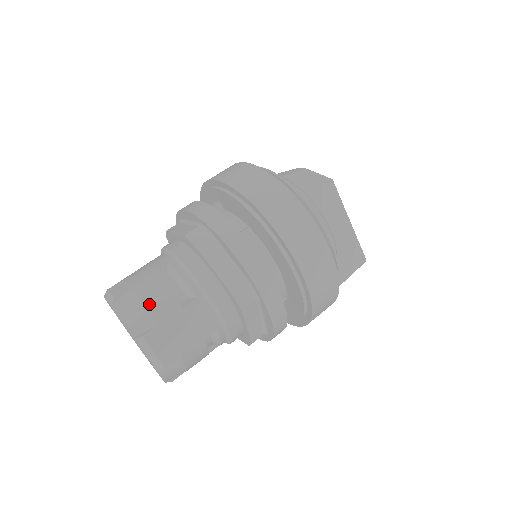
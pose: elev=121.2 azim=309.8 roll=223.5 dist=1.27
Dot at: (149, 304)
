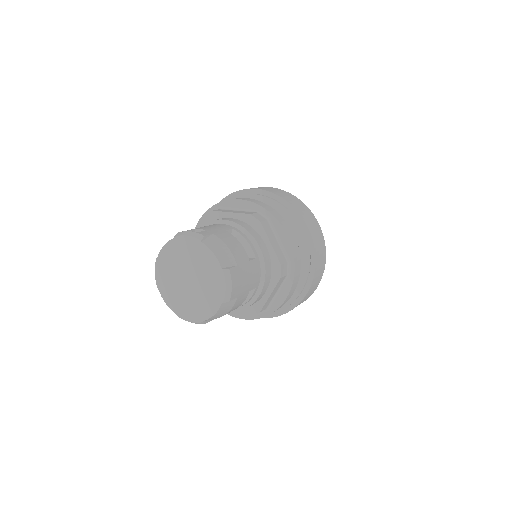
Dot at: (232, 249)
